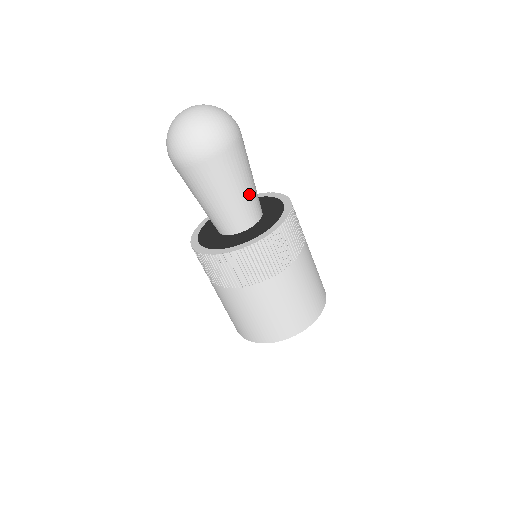
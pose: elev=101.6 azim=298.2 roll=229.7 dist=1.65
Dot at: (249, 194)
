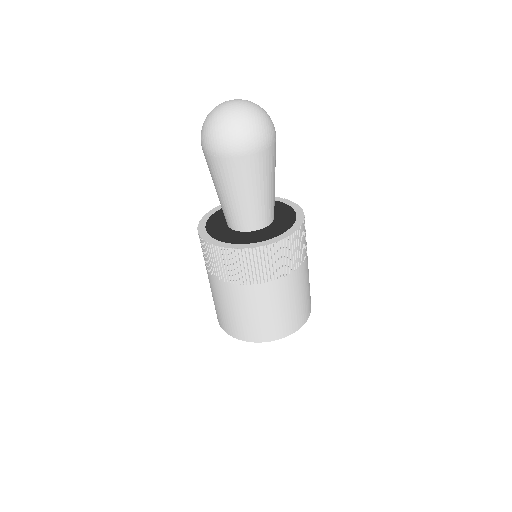
Dot at: (263, 200)
